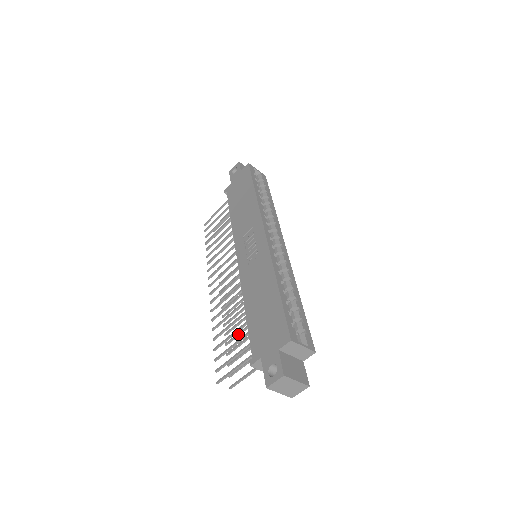
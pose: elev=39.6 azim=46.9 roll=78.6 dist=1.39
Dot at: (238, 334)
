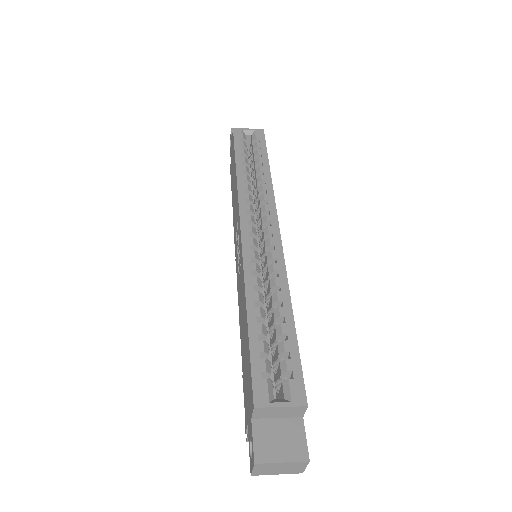
Dot at: occluded
